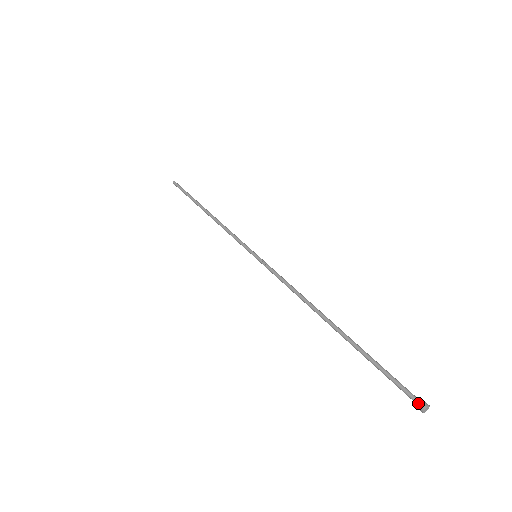
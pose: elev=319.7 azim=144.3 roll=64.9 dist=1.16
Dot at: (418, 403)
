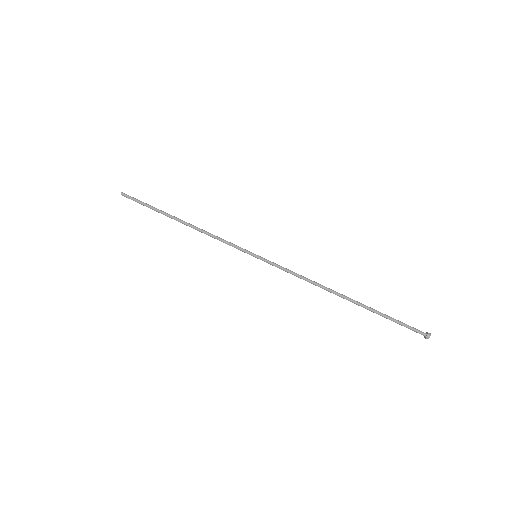
Dot at: (424, 335)
